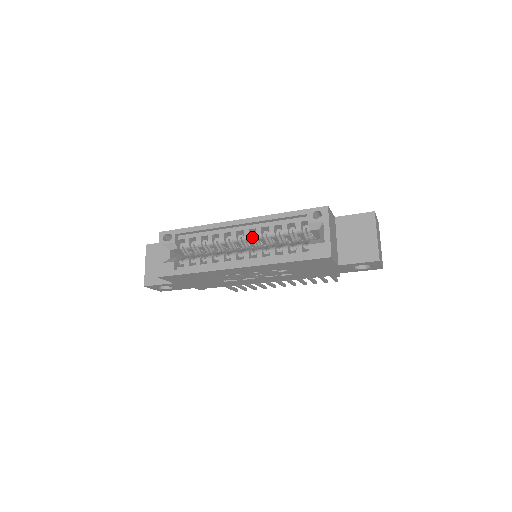
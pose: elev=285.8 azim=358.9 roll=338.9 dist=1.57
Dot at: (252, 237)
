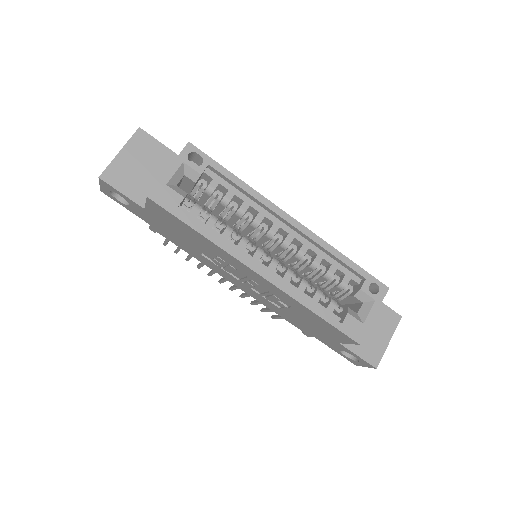
Dot at: (291, 248)
